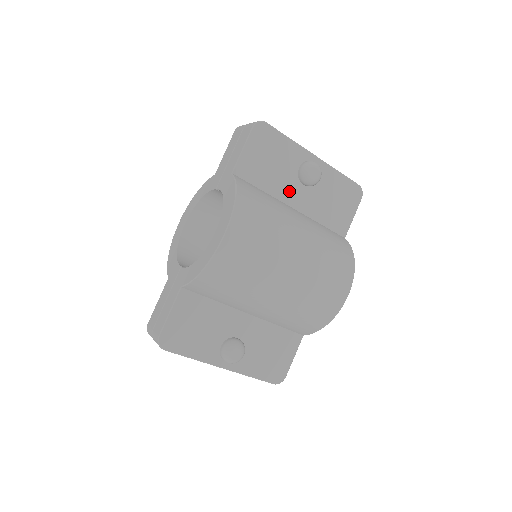
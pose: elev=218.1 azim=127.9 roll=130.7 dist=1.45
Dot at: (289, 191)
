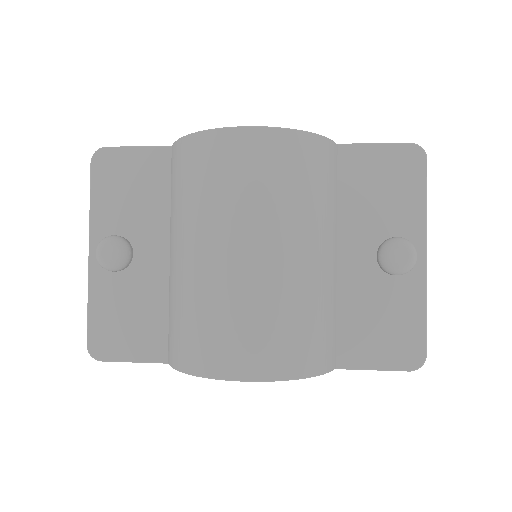
Dot at: (357, 237)
